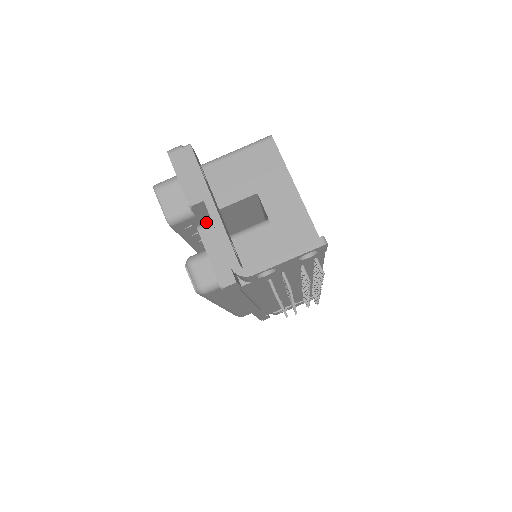
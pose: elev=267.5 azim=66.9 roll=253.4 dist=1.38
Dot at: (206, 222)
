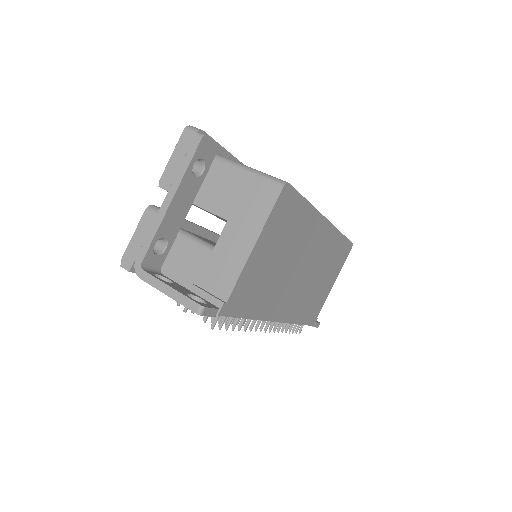
Dot at: (156, 208)
